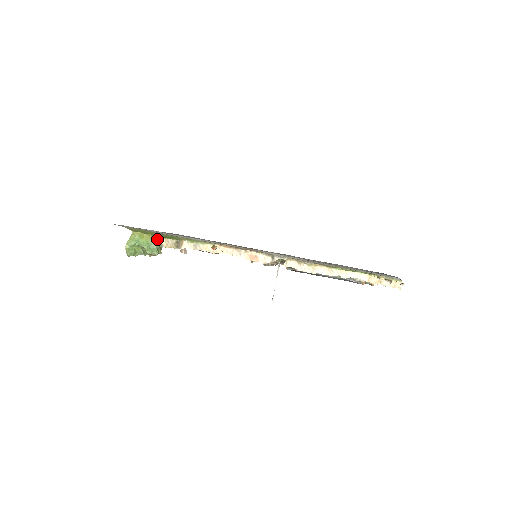
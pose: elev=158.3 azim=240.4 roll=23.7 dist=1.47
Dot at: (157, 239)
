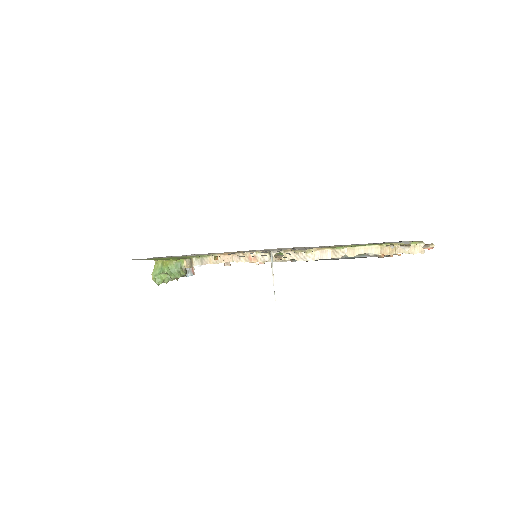
Dot at: (176, 262)
